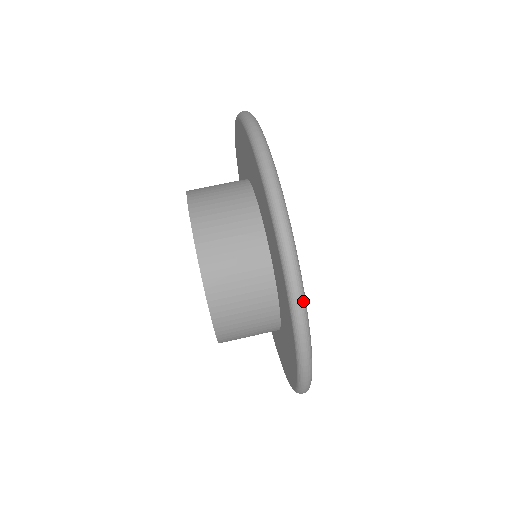
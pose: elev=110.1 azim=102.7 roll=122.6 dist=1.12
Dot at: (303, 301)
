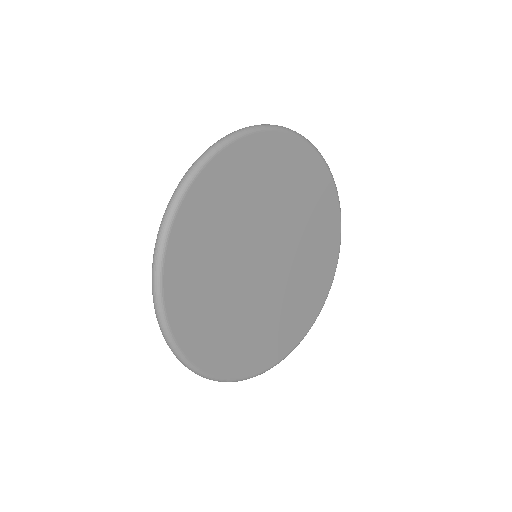
Dot at: (233, 135)
